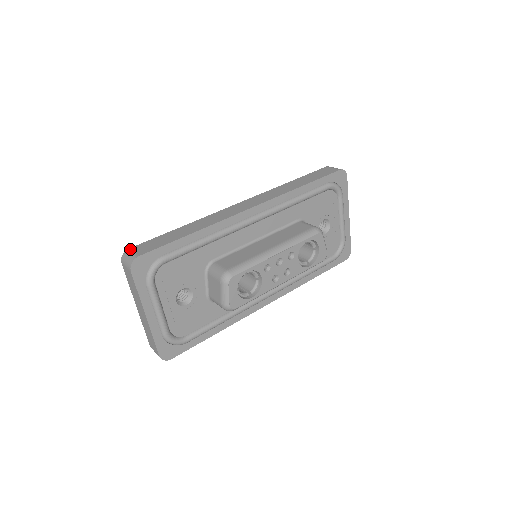
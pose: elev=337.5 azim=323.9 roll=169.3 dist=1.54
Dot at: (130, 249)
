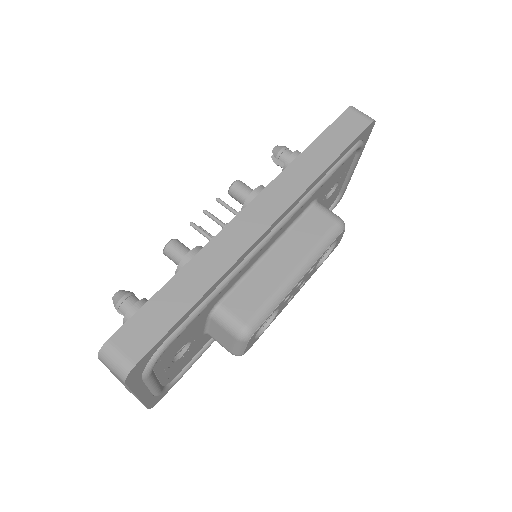
Dot at: (111, 342)
